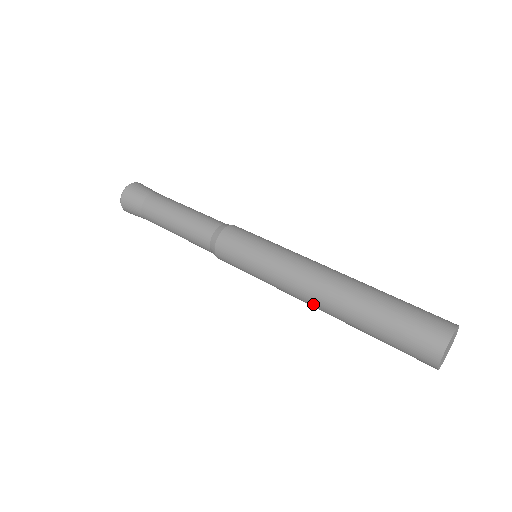
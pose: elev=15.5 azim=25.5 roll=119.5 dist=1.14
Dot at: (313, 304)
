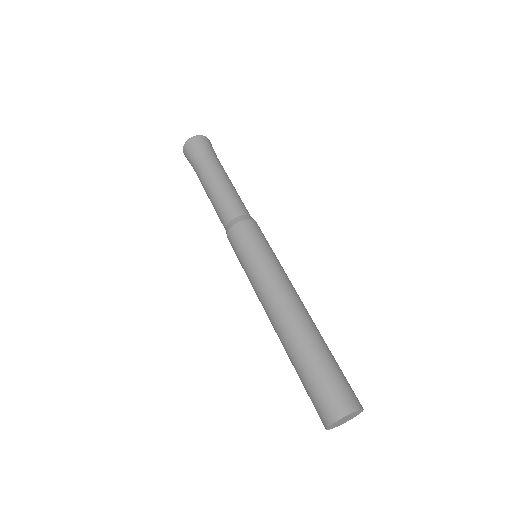
Dot at: (271, 323)
